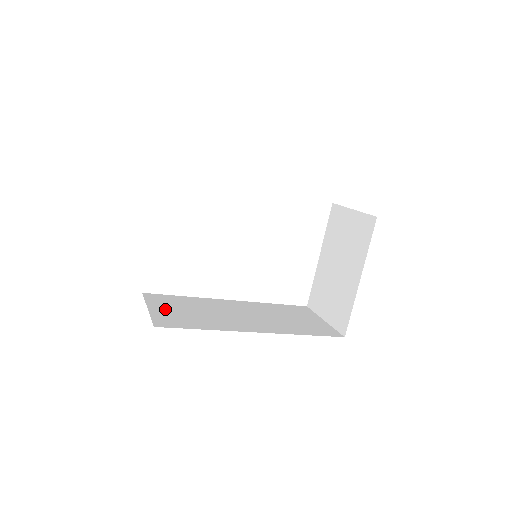
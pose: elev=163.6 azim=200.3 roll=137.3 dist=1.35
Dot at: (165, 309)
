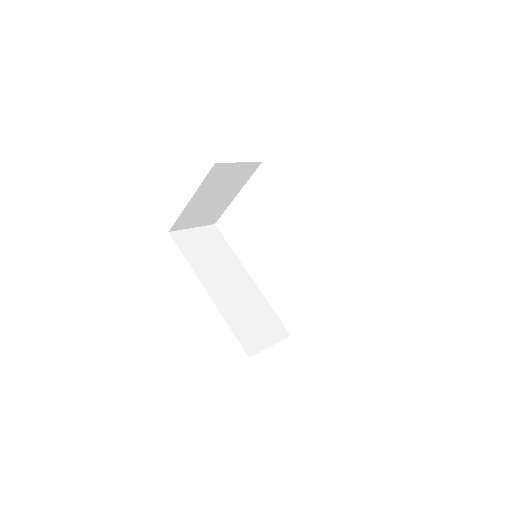
Dot at: (199, 237)
